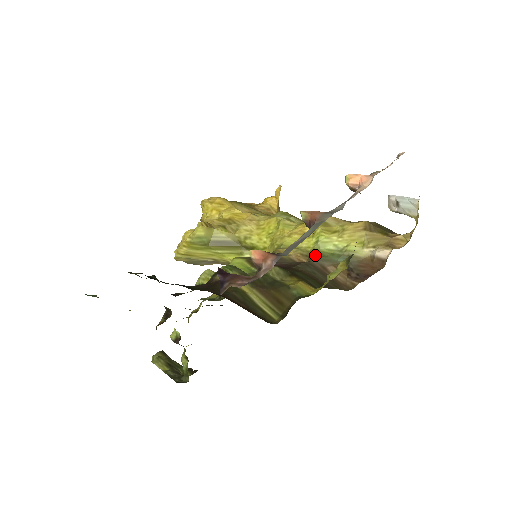
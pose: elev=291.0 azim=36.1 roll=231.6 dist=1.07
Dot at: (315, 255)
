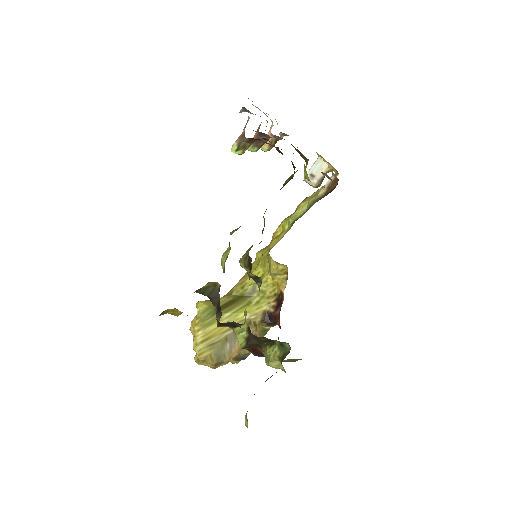
Dot at: (294, 222)
